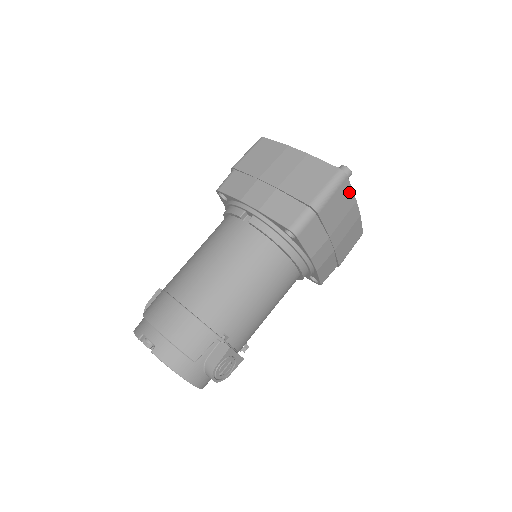
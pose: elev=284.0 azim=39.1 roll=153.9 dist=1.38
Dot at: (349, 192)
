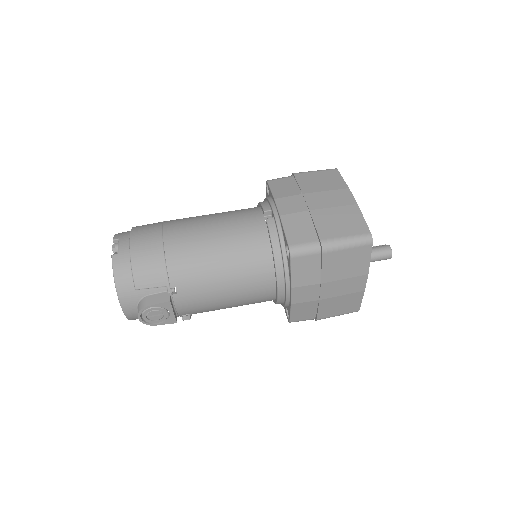
Dot at: (366, 260)
